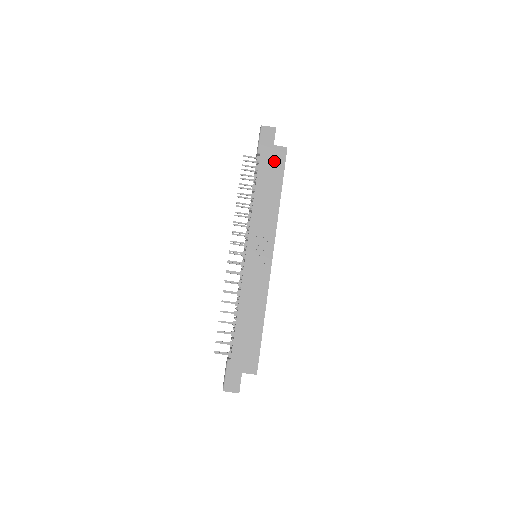
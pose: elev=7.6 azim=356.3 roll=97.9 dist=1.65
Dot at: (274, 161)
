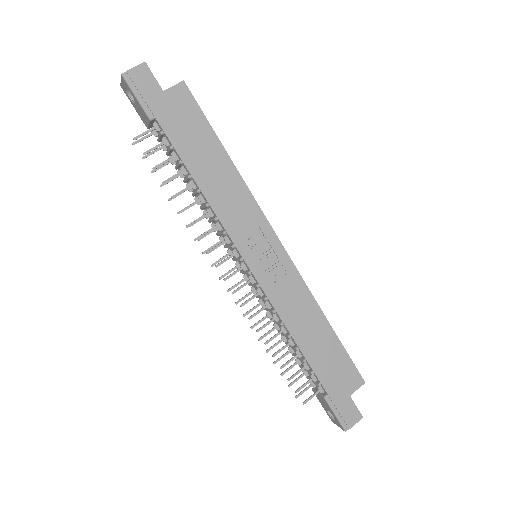
Dot at: (183, 115)
